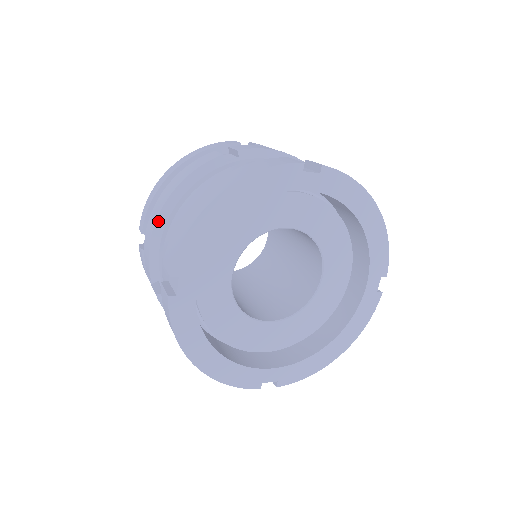
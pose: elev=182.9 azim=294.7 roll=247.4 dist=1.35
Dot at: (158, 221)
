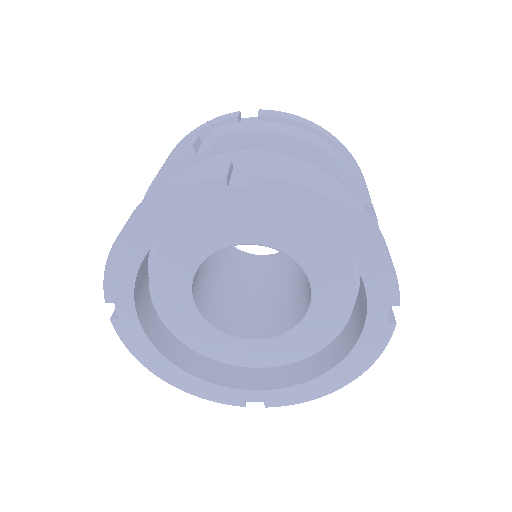
Dot at: occluded
